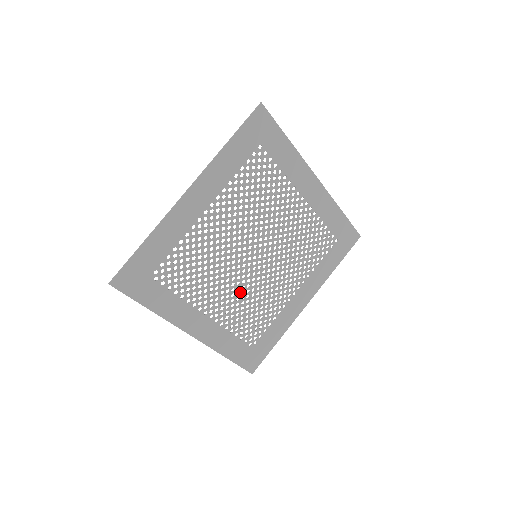
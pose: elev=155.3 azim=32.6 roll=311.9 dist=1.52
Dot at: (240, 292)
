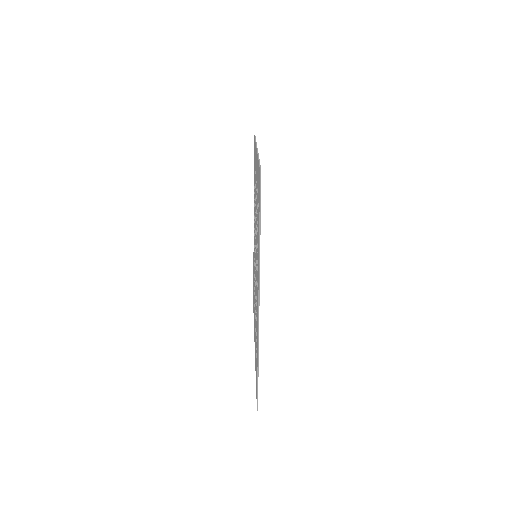
Dot at: occluded
